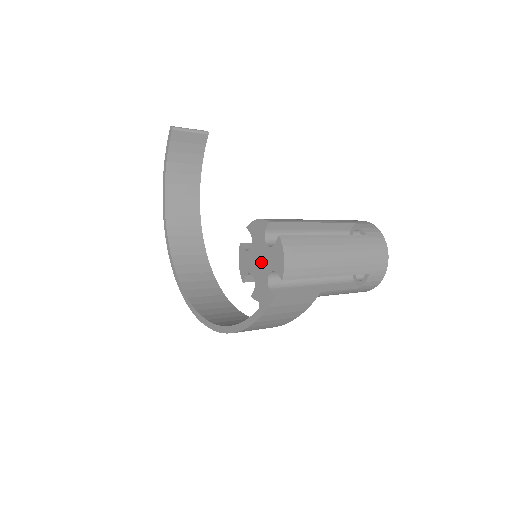
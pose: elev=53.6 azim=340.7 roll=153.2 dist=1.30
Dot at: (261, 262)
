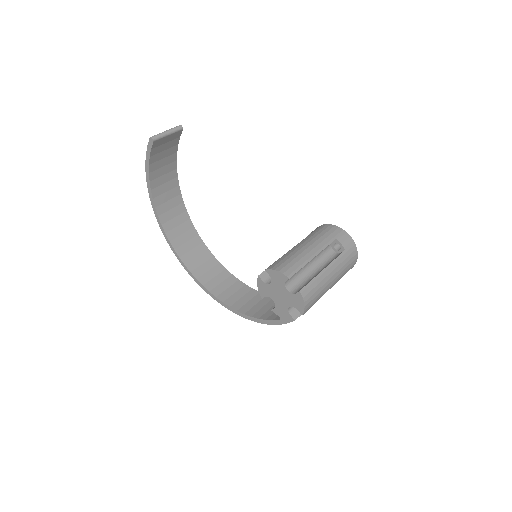
Dot at: (282, 297)
